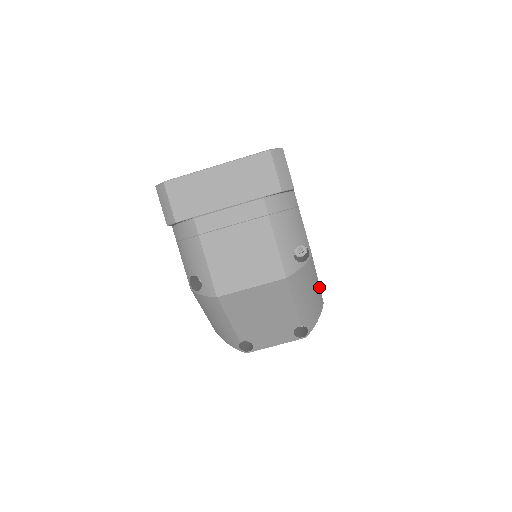
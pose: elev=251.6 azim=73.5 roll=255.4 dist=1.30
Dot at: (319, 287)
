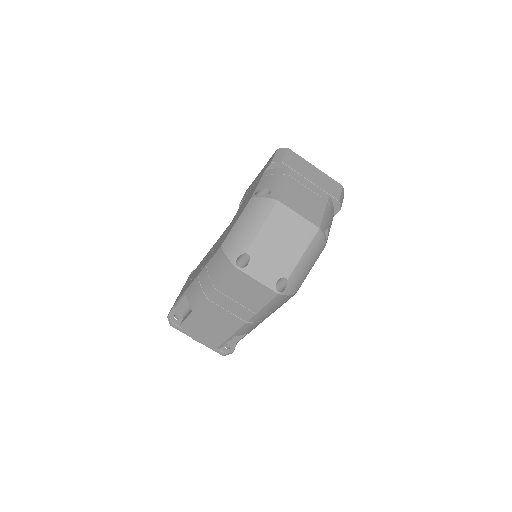
Dot at: occluded
